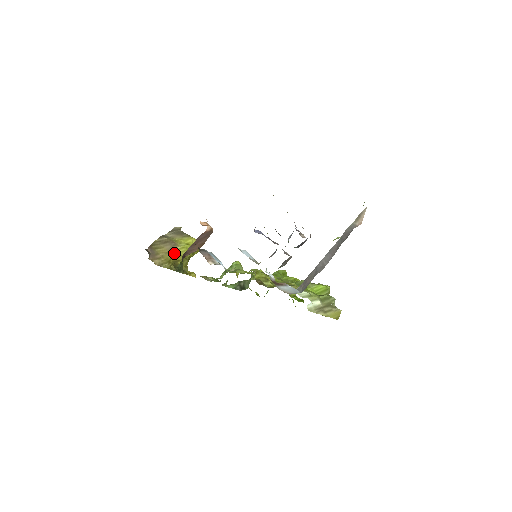
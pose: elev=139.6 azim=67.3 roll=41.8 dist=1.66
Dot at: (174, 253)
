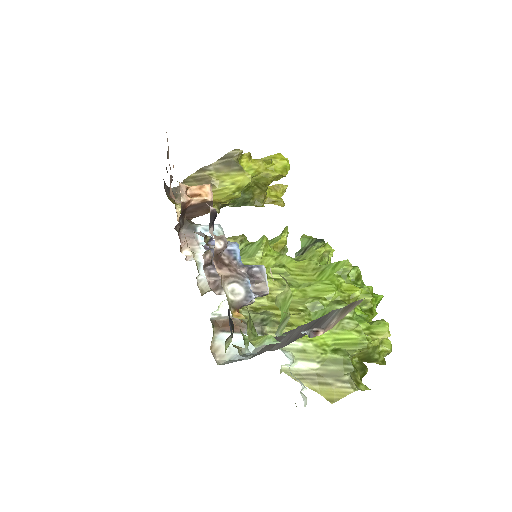
Dot at: occluded
